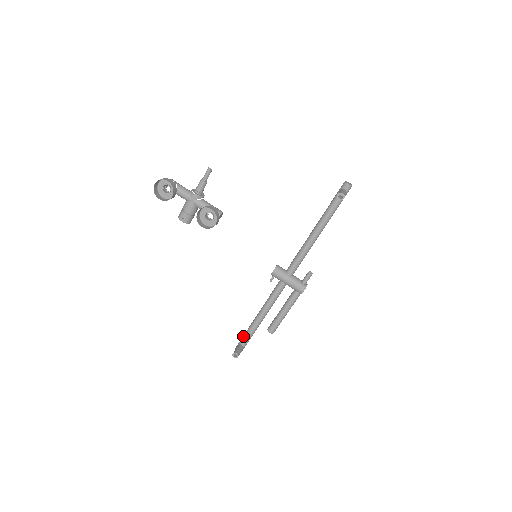
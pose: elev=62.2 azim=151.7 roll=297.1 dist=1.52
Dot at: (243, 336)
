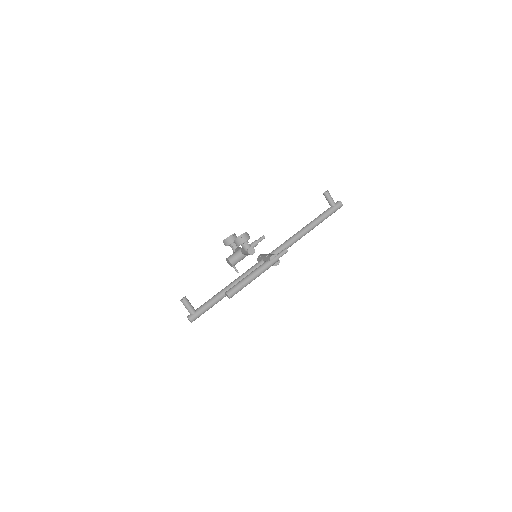
Dot at: occluded
